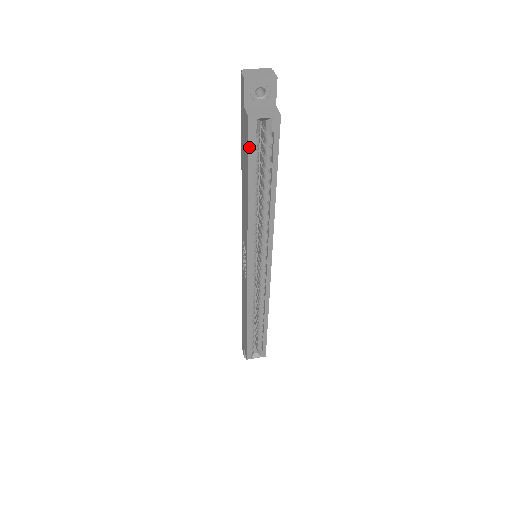
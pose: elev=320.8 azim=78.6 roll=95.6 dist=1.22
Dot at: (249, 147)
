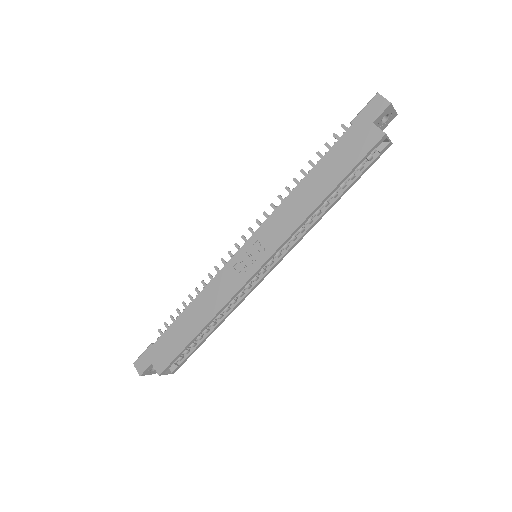
Dot at: (365, 156)
